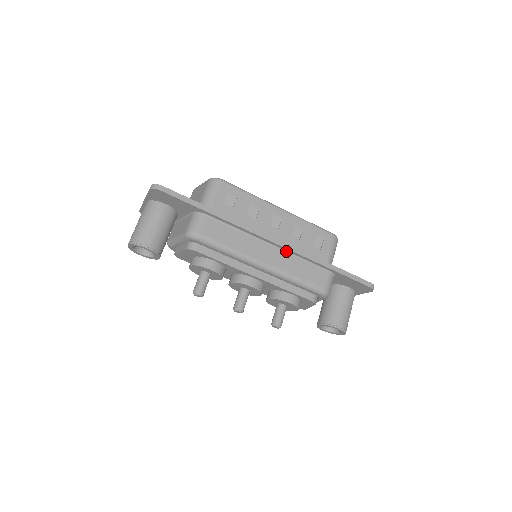
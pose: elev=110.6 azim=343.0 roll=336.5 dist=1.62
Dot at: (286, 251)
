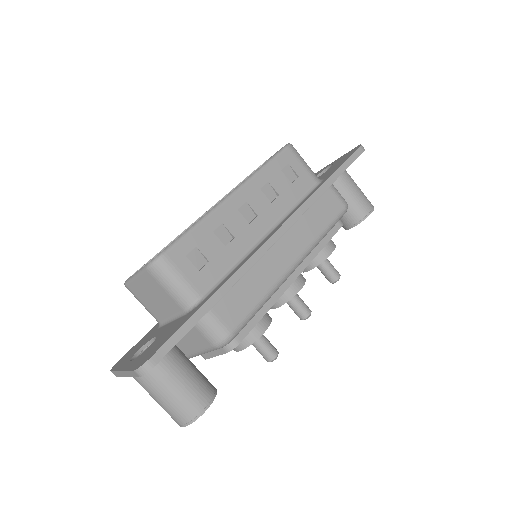
Dot at: occluded
